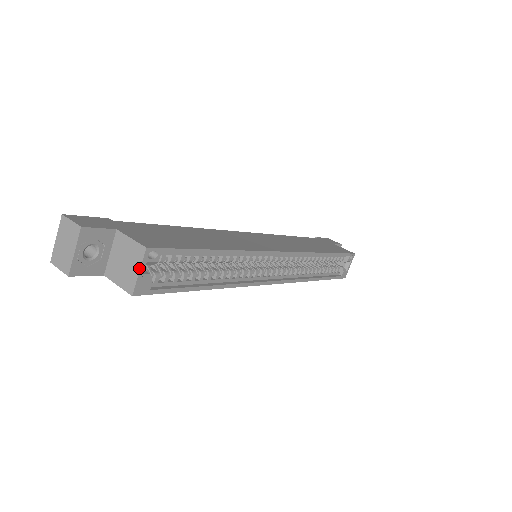
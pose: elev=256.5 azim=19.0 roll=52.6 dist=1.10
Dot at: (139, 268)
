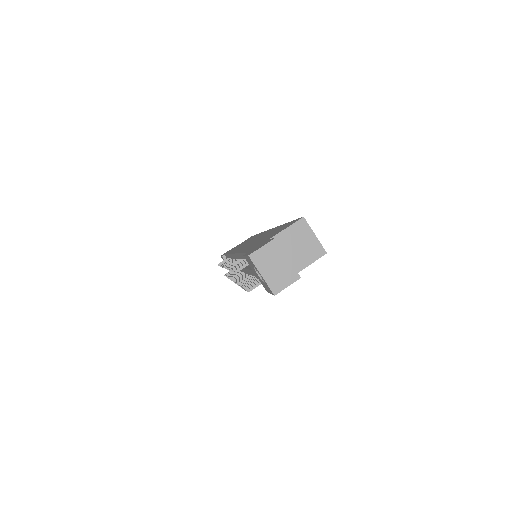
Dot at: (313, 233)
